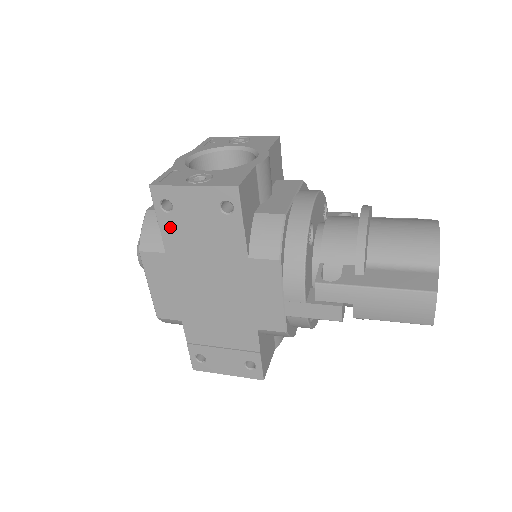
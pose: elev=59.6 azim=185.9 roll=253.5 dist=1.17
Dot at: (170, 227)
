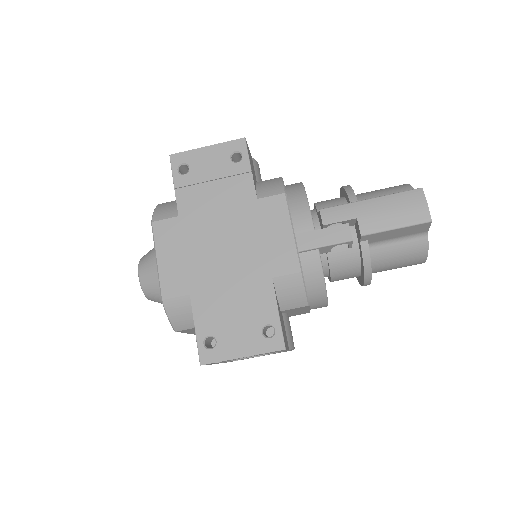
Dot at: (185, 189)
